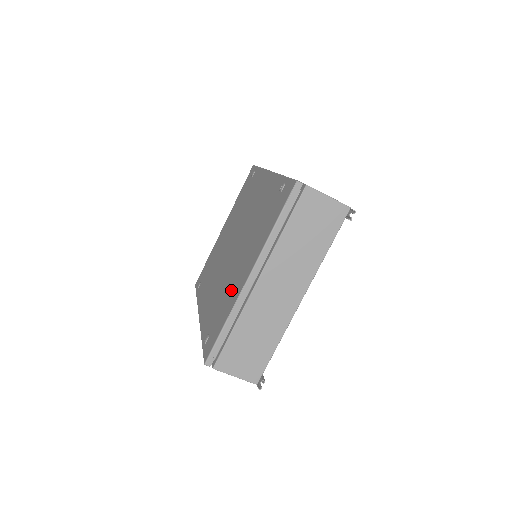
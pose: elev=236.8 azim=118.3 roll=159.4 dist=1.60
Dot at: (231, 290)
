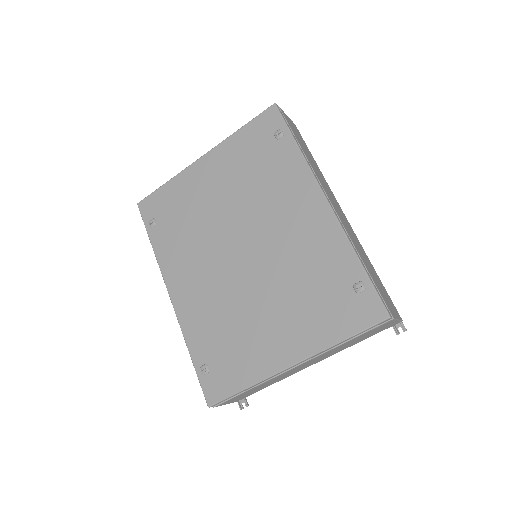
Dot at: (253, 345)
